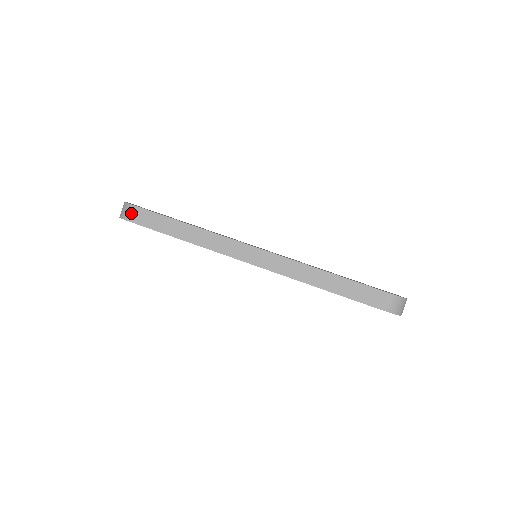
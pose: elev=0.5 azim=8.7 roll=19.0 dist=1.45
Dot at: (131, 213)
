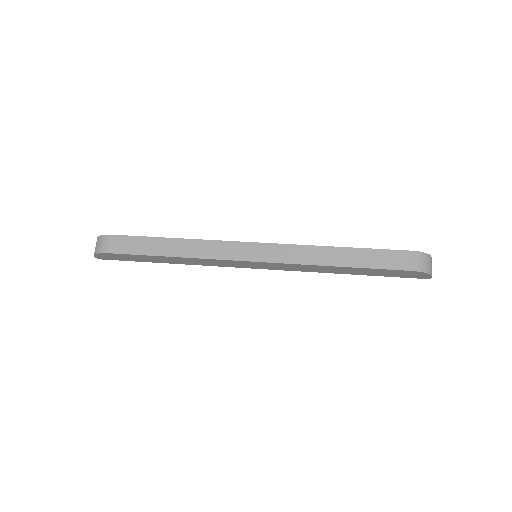
Dot at: (107, 244)
